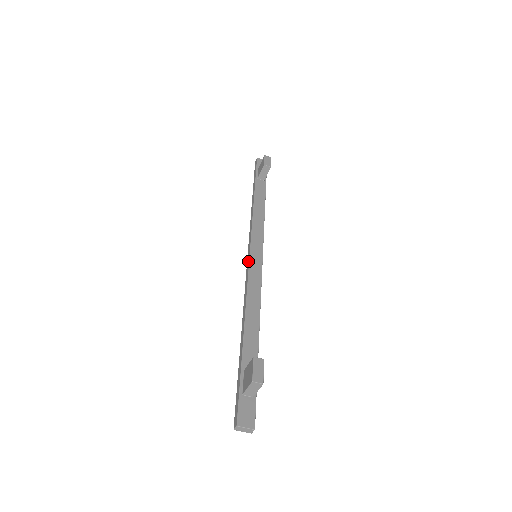
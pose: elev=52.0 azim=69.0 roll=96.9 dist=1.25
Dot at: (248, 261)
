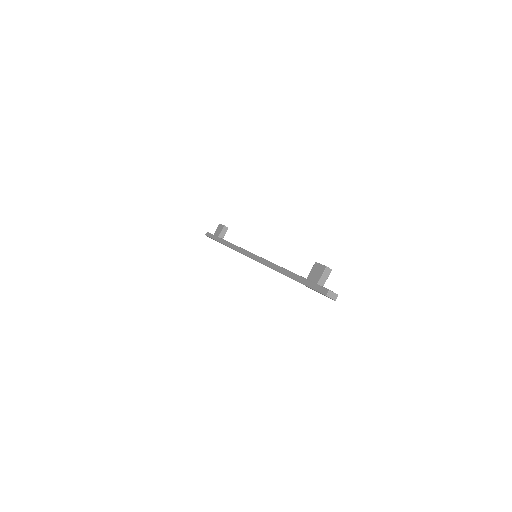
Dot at: (254, 256)
